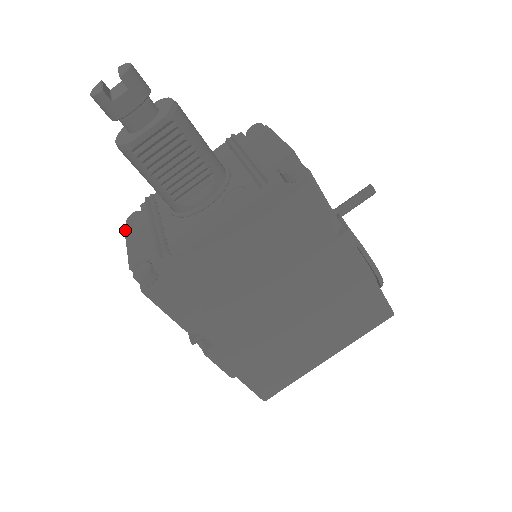
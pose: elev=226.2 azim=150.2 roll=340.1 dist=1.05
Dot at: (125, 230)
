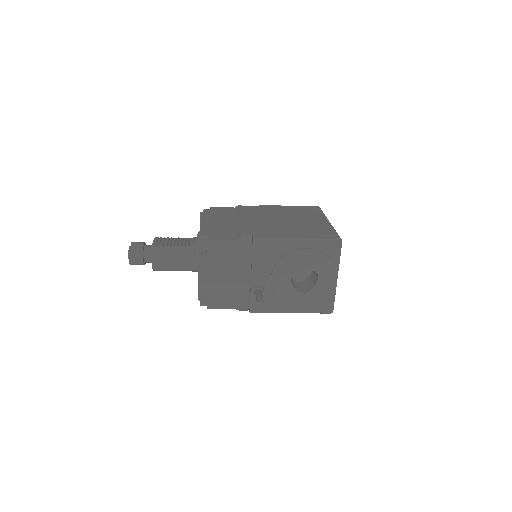
Dot at: occluded
